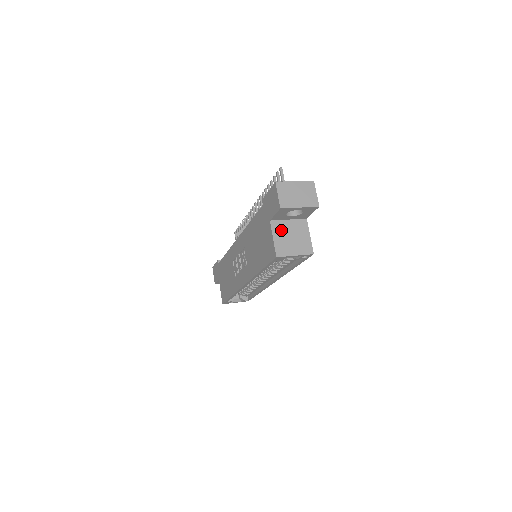
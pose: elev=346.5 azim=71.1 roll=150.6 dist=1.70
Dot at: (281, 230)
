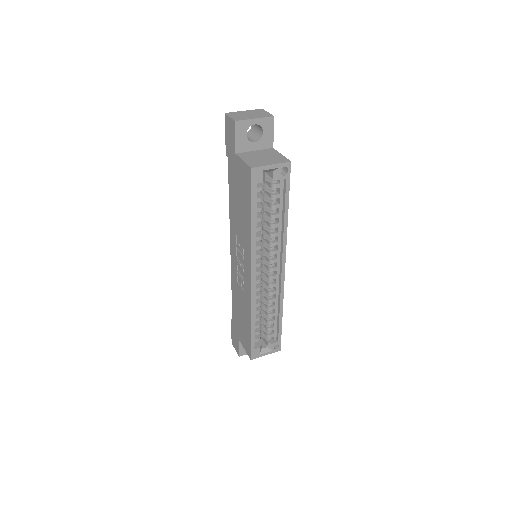
Dot at: (249, 156)
